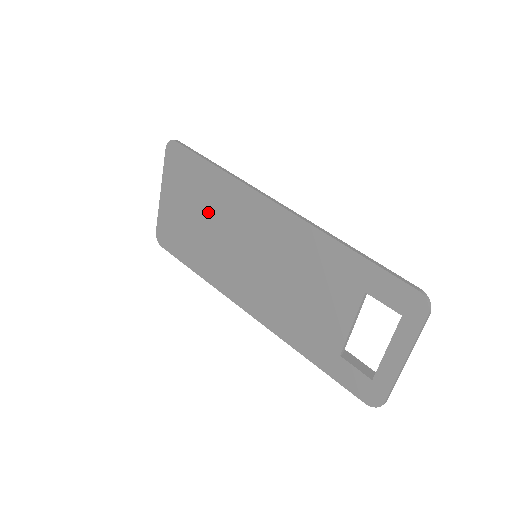
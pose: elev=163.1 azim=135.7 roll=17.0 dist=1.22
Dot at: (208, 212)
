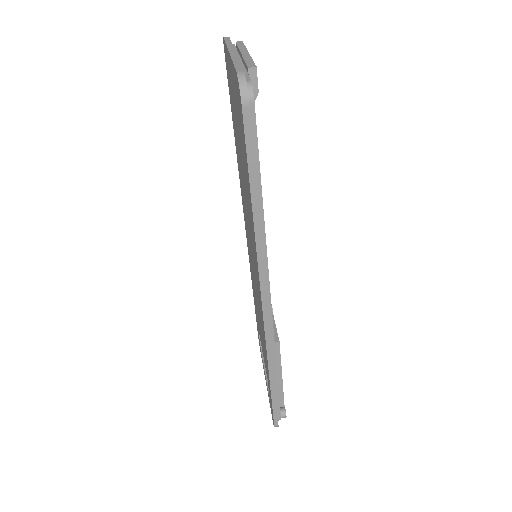
Dot at: (244, 185)
